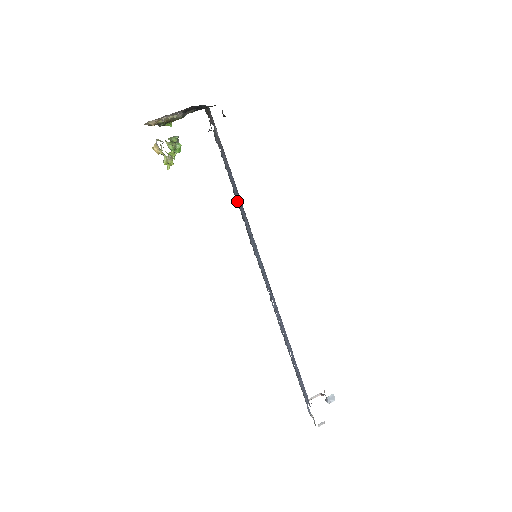
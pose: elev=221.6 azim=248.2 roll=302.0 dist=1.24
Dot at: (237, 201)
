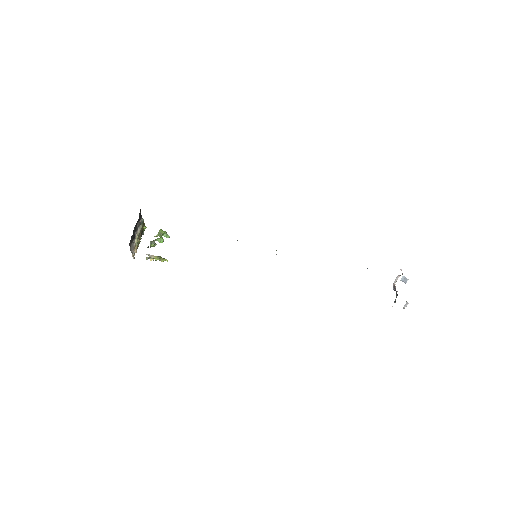
Dot at: occluded
